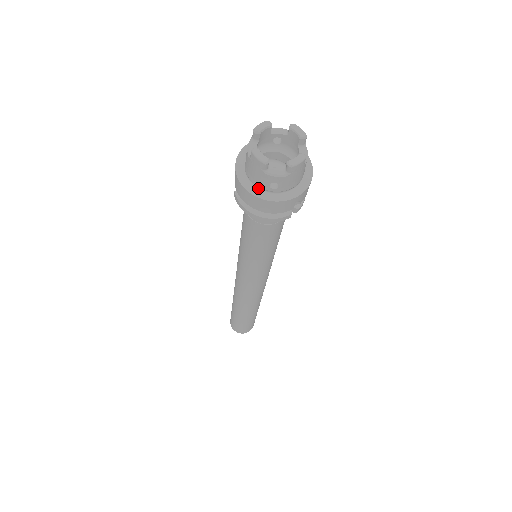
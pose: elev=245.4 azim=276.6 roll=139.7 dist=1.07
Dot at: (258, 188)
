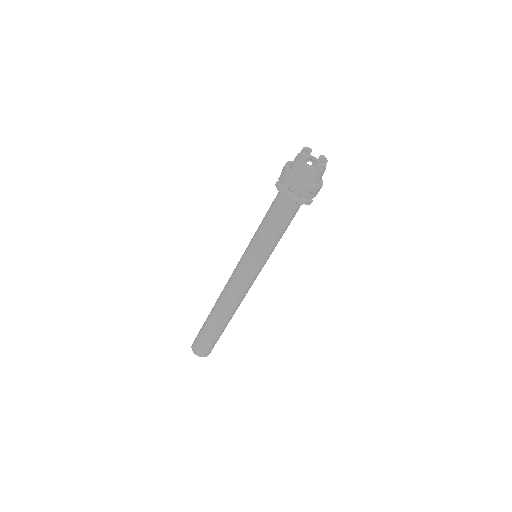
Dot at: (295, 175)
